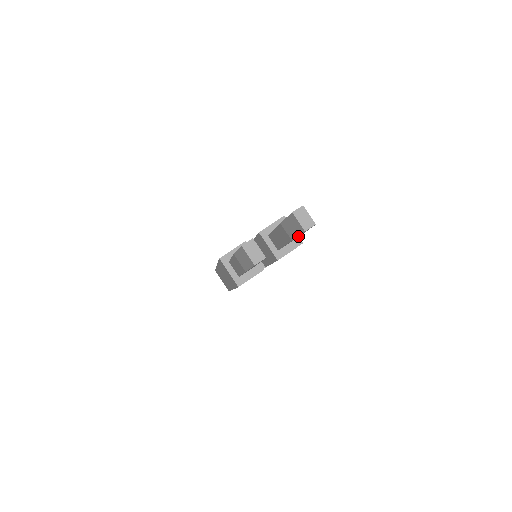
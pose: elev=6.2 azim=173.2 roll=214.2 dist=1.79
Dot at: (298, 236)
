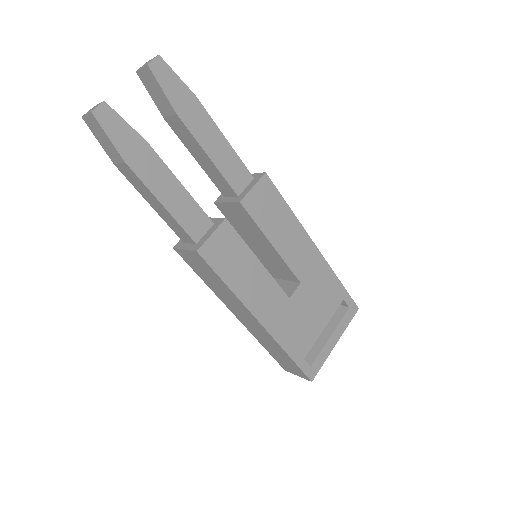
Dot at: (181, 107)
